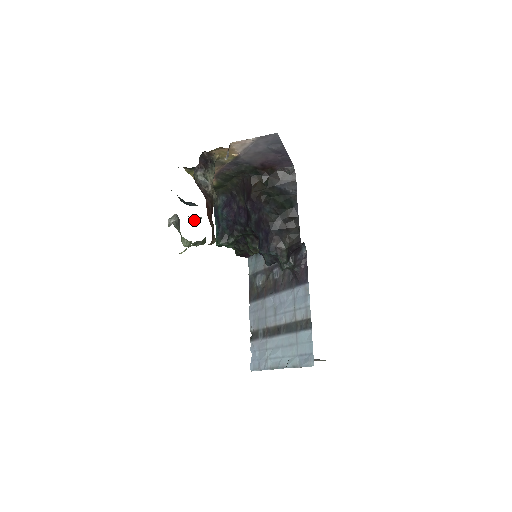
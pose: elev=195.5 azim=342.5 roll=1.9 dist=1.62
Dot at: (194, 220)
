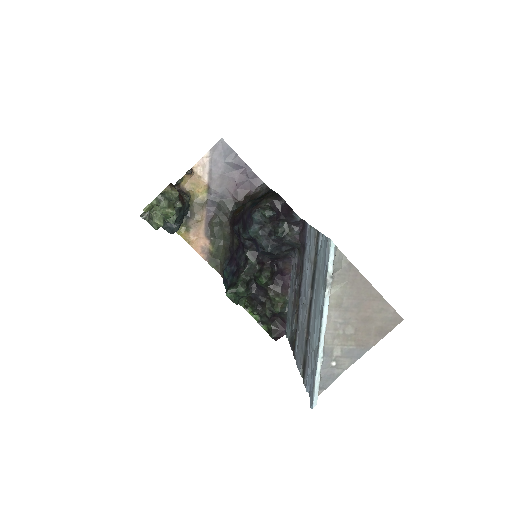
Dot at: (169, 218)
